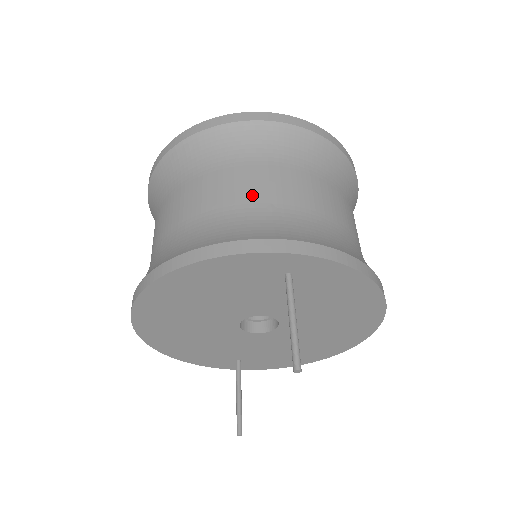
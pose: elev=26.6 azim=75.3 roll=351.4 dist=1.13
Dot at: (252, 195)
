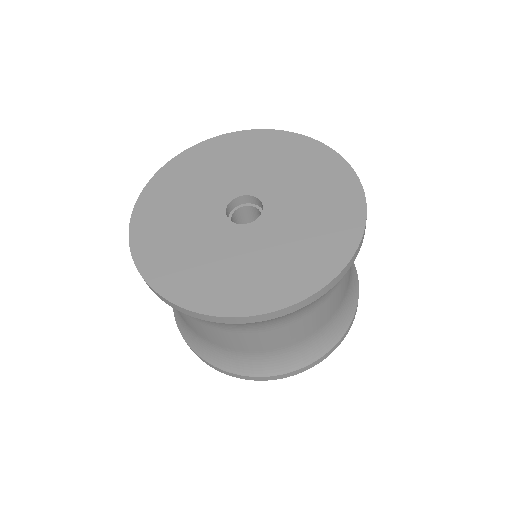
Dot at: (212, 340)
